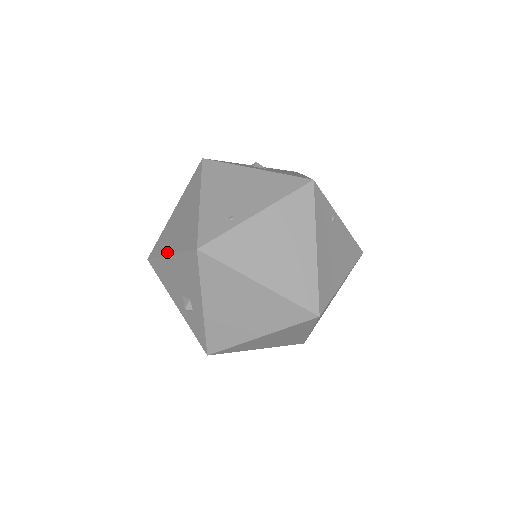
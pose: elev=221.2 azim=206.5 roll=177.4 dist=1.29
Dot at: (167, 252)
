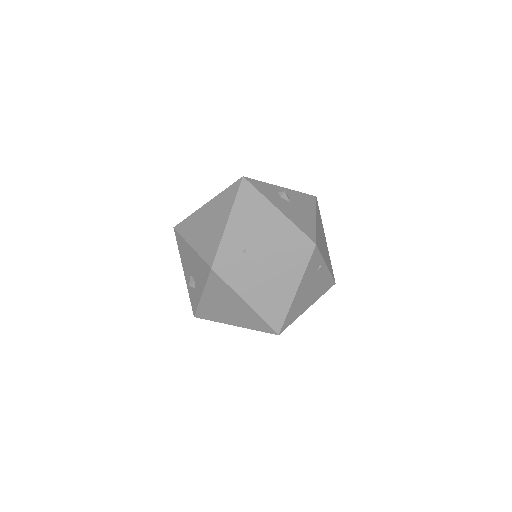
Dot at: (190, 242)
